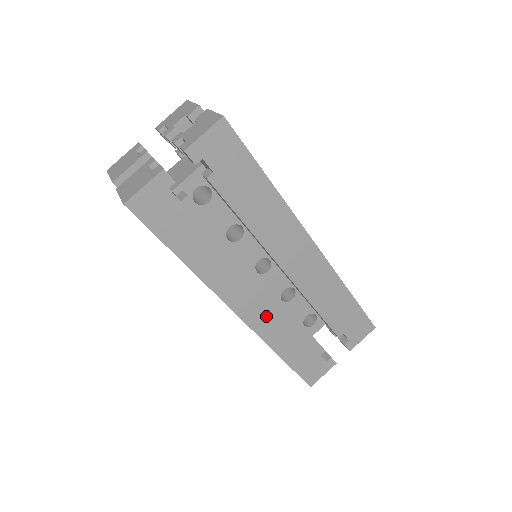
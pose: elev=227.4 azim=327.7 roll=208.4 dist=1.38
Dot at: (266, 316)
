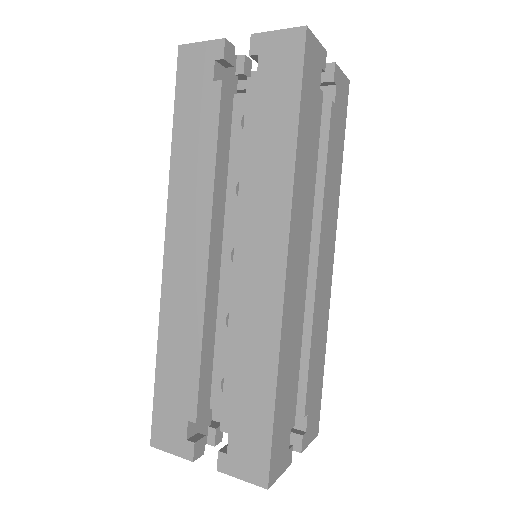
Dot at: (182, 288)
